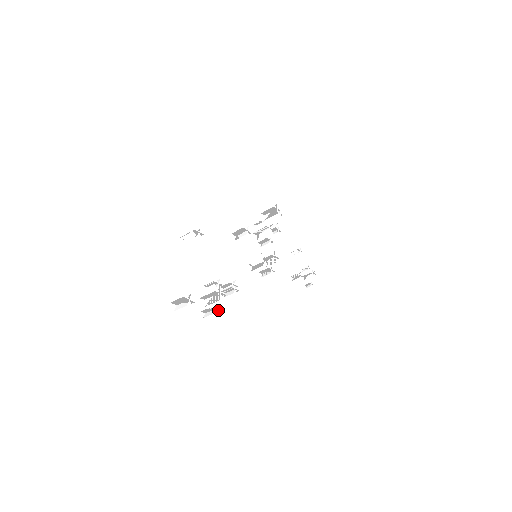
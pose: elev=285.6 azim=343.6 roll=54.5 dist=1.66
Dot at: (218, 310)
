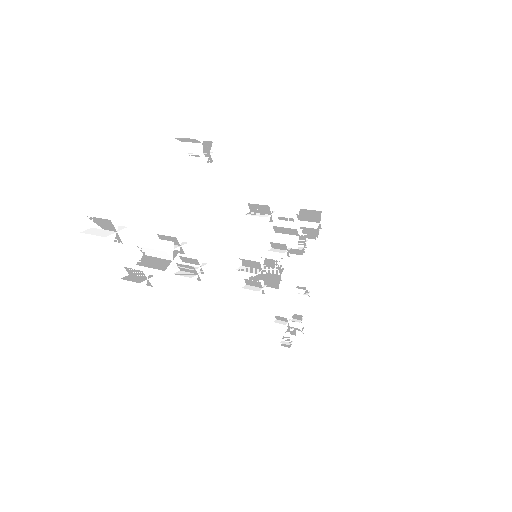
Dot at: occluded
